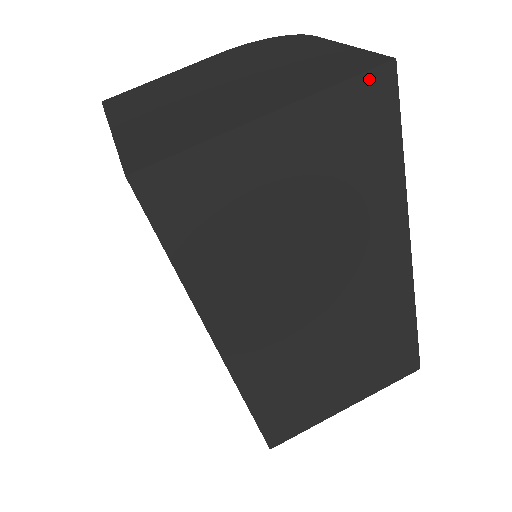
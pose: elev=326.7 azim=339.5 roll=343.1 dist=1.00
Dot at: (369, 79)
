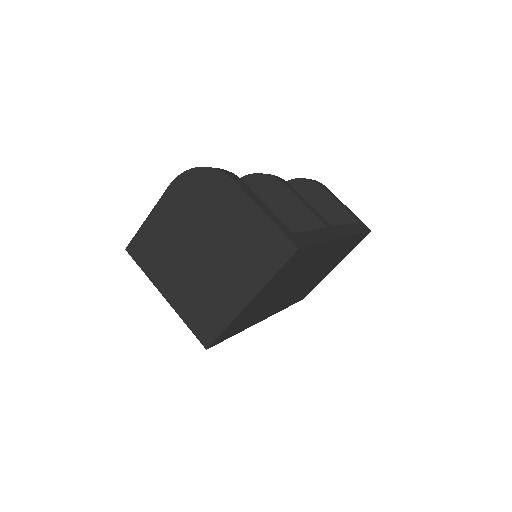
Dot at: (289, 261)
